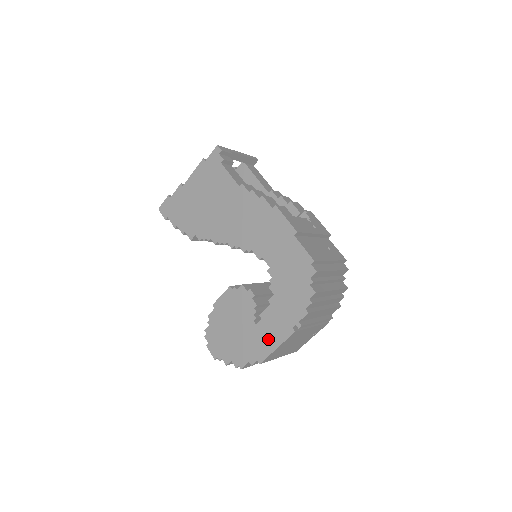
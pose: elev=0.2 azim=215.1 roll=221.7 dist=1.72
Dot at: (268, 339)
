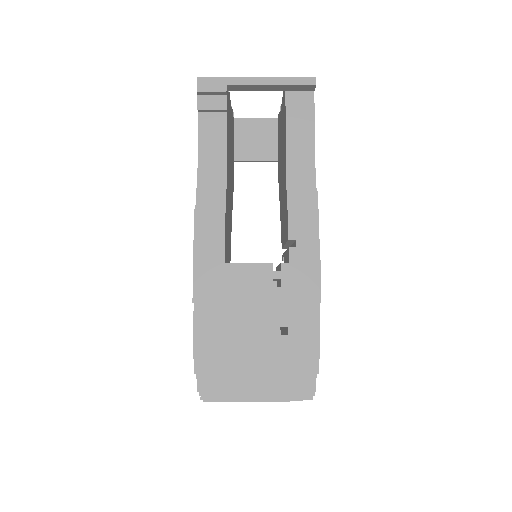
Dot at: occluded
